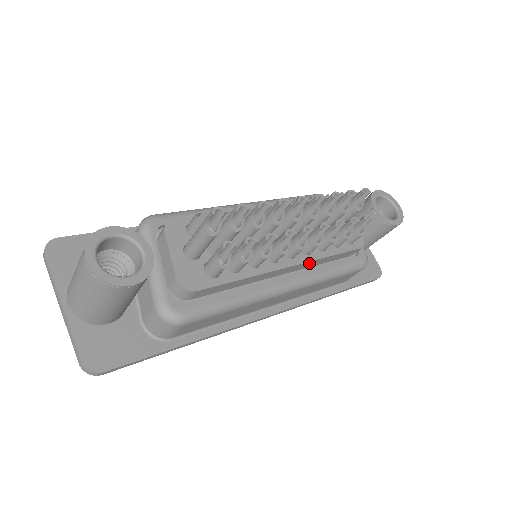
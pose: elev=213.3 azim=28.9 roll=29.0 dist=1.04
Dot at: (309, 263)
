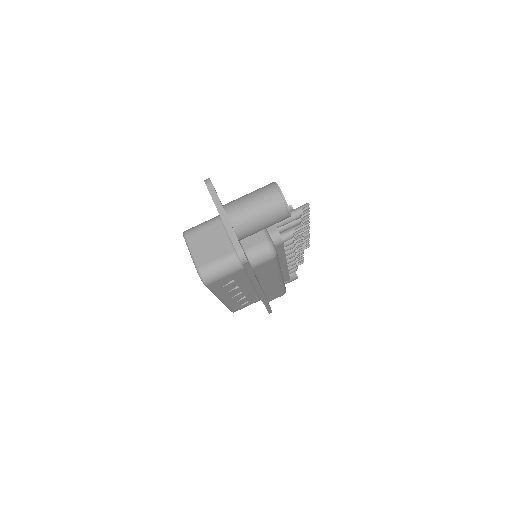
Dot at: (285, 270)
